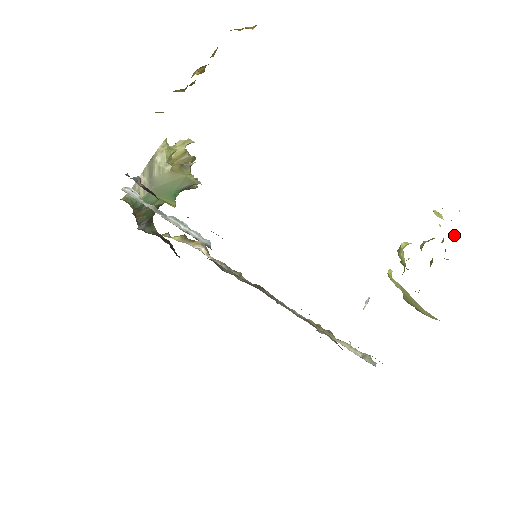
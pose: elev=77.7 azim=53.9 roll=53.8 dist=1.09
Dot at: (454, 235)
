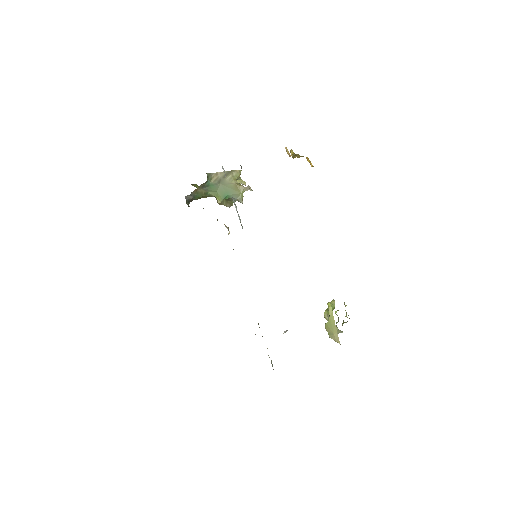
Dot at: (347, 321)
